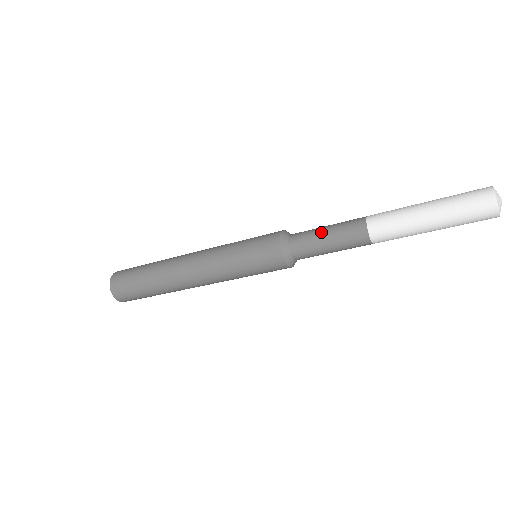
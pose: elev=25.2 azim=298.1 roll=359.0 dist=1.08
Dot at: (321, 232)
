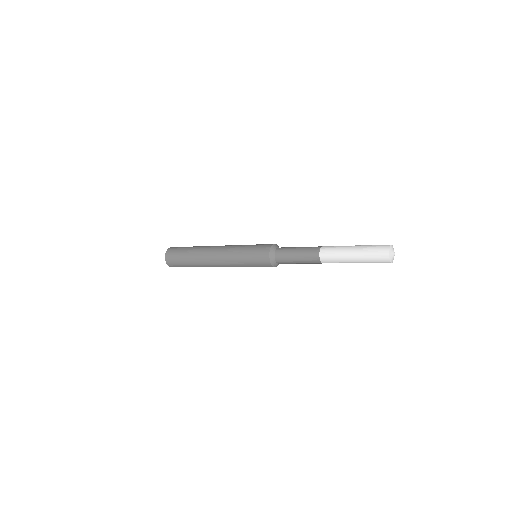
Dot at: (295, 262)
